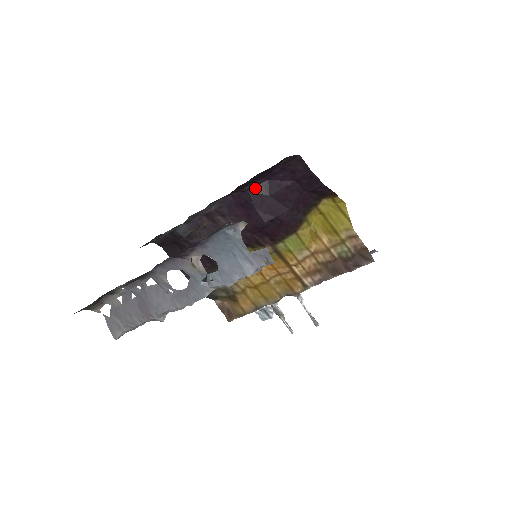
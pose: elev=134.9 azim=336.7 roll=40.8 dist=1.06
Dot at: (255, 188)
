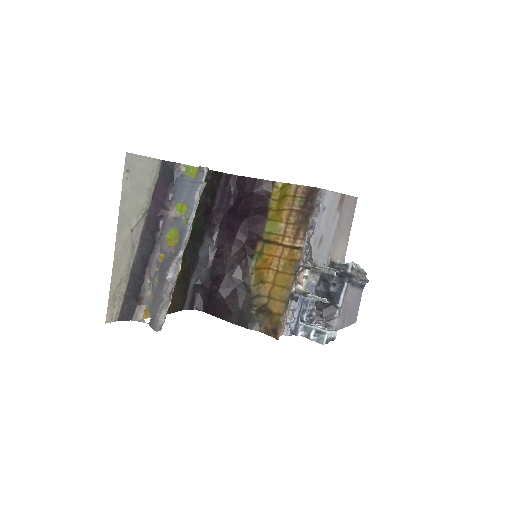
Dot at: (228, 212)
